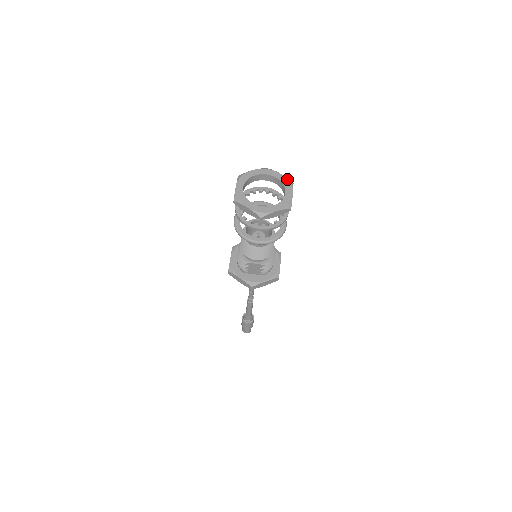
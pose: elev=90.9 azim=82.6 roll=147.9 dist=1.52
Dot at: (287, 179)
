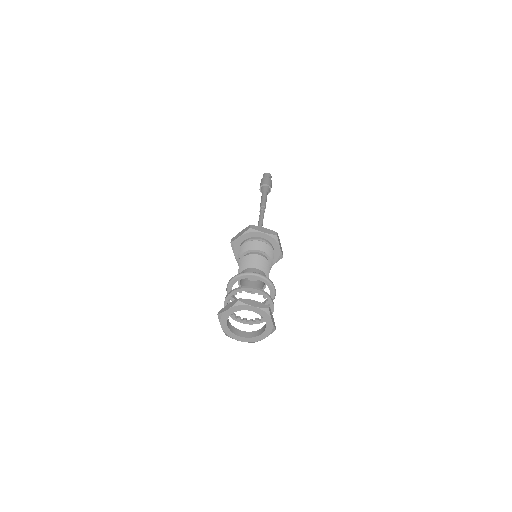
Dot at: (262, 310)
